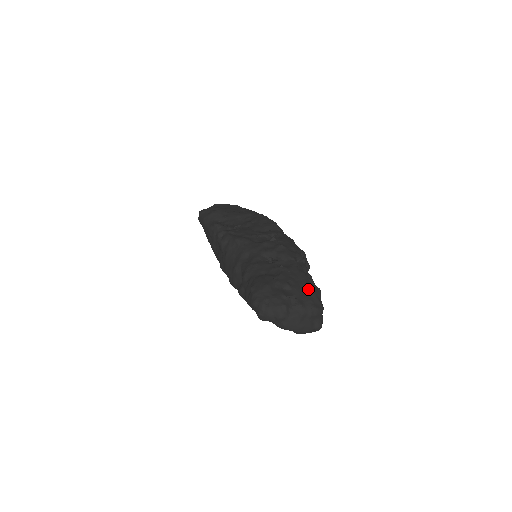
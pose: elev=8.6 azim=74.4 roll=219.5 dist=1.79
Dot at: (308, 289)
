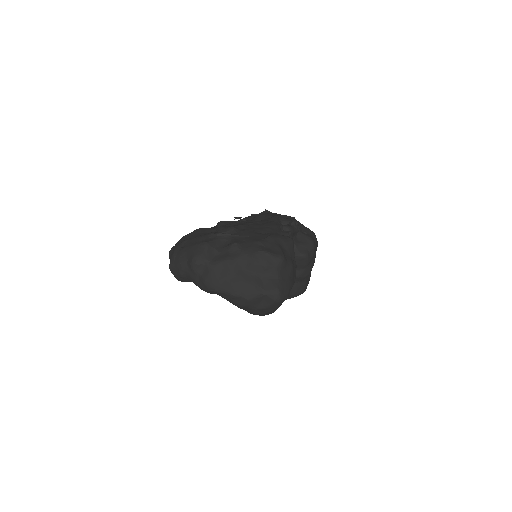
Dot at: (266, 234)
